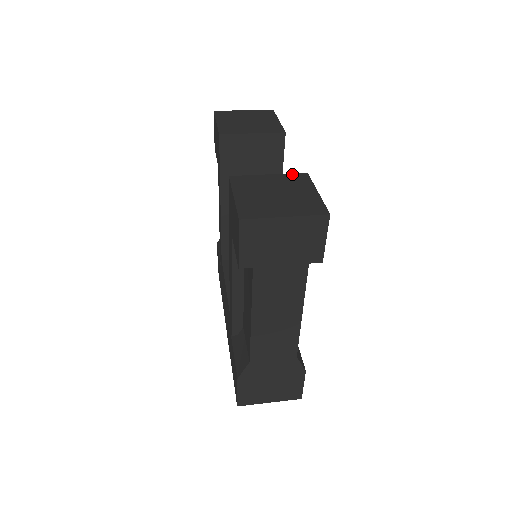
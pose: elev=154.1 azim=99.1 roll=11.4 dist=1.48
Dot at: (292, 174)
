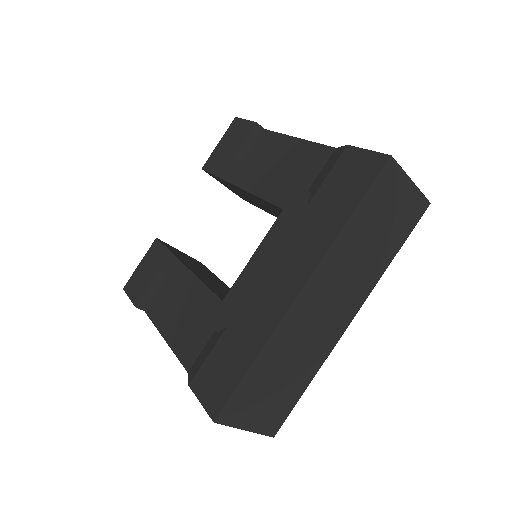
Dot at: occluded
